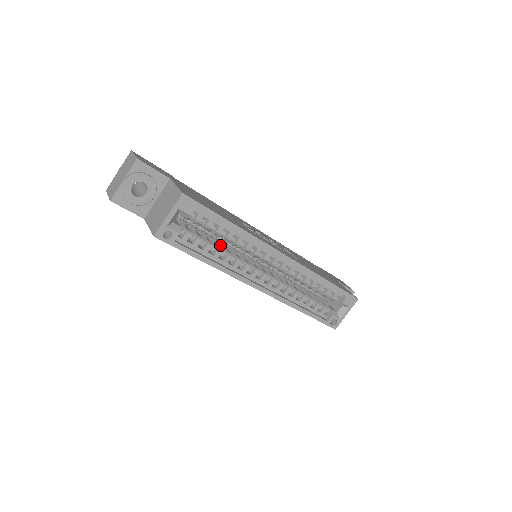
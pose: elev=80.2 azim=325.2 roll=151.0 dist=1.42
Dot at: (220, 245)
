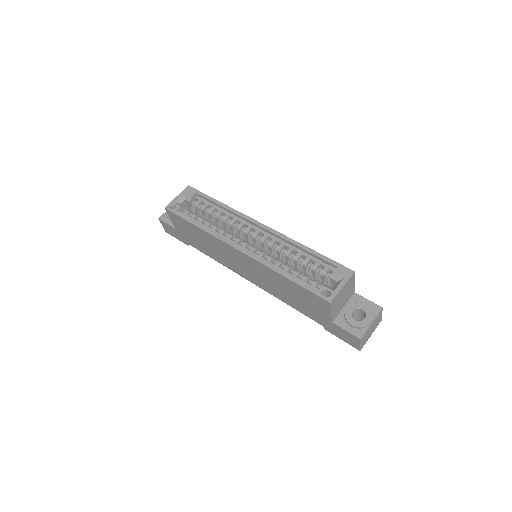
Dot at: occluded
